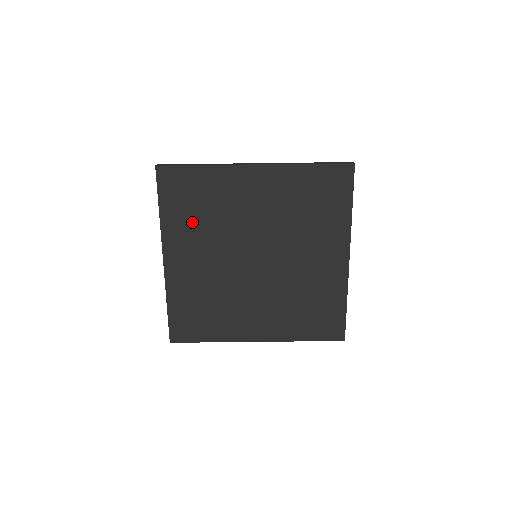
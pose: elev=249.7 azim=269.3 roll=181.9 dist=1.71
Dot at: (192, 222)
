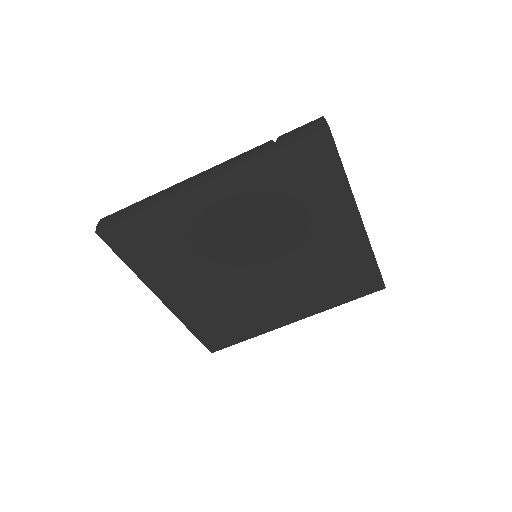
Dot at: (170, 262)
